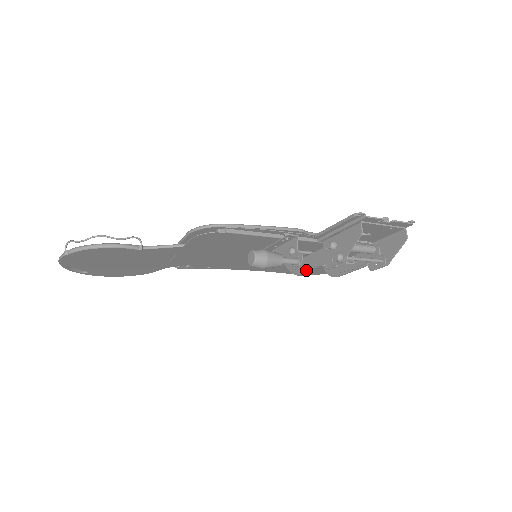
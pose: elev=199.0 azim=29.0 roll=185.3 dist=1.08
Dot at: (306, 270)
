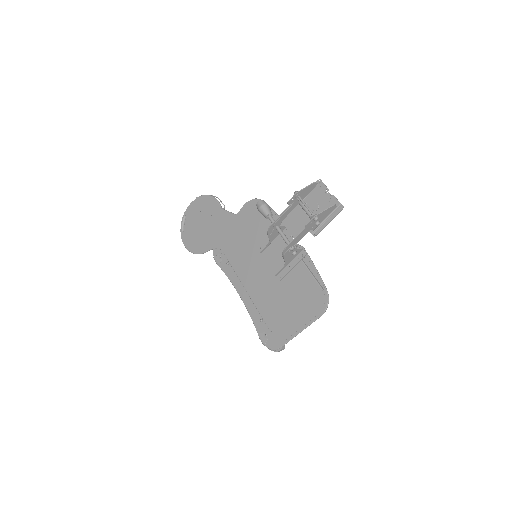
Dot at: (276, 219)
